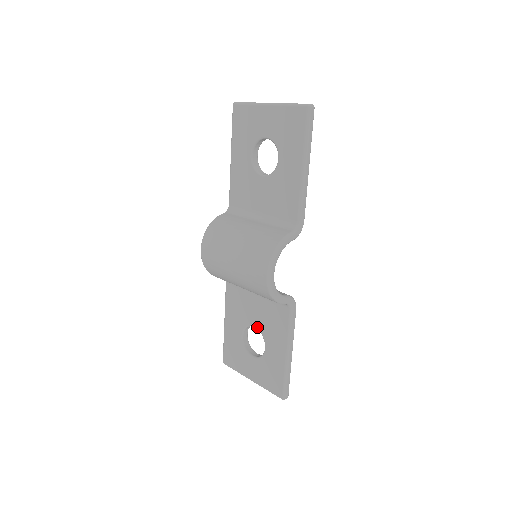
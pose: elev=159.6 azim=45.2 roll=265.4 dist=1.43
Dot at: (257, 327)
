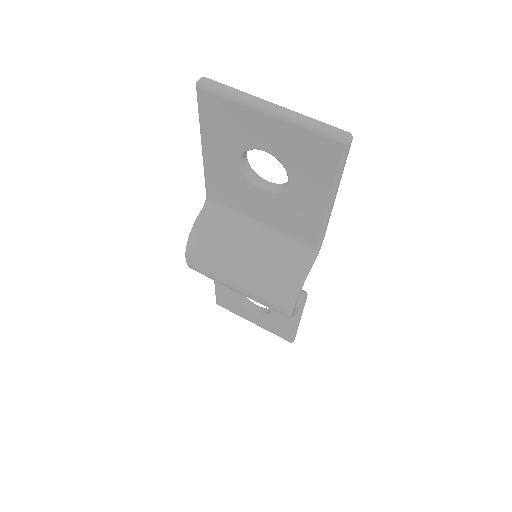
Dot at: occluded
